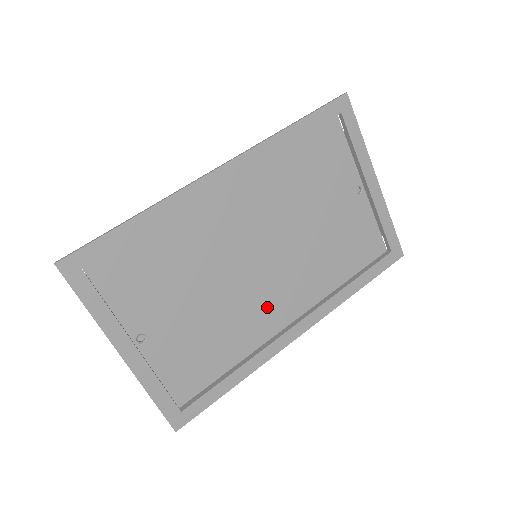
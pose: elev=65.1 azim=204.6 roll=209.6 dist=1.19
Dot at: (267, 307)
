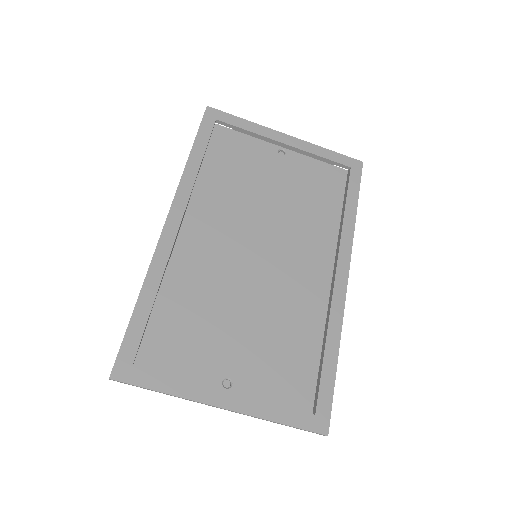
Dot at: (301, 281)
